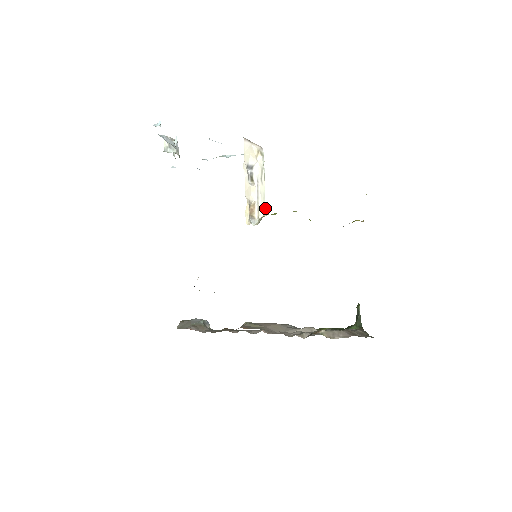
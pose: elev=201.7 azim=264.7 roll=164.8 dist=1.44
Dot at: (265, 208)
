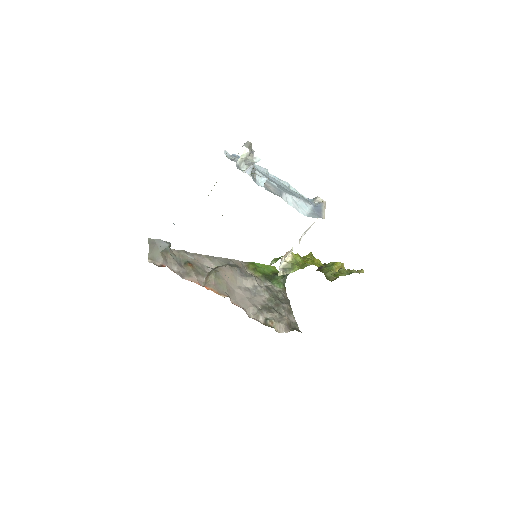
Dot at: (292, 247)
